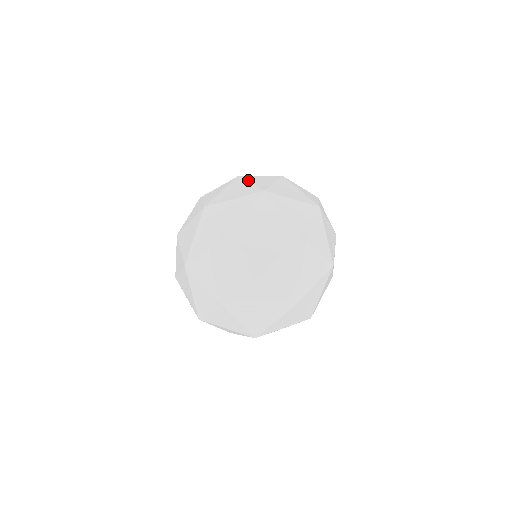
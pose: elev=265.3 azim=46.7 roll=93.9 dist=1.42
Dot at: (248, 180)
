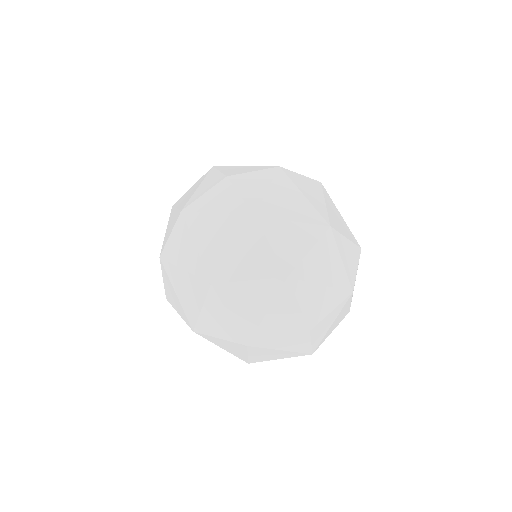
Dot at: (297, 186)
